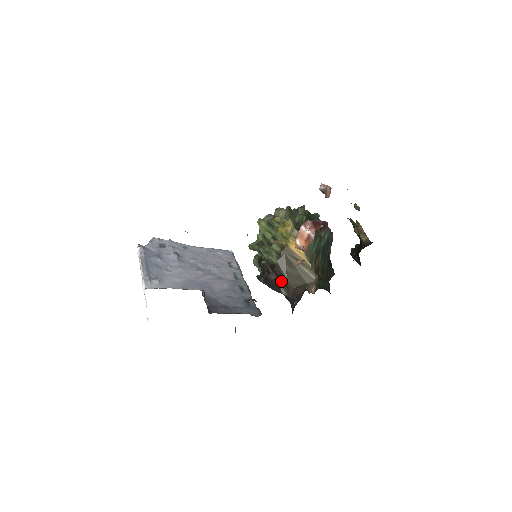
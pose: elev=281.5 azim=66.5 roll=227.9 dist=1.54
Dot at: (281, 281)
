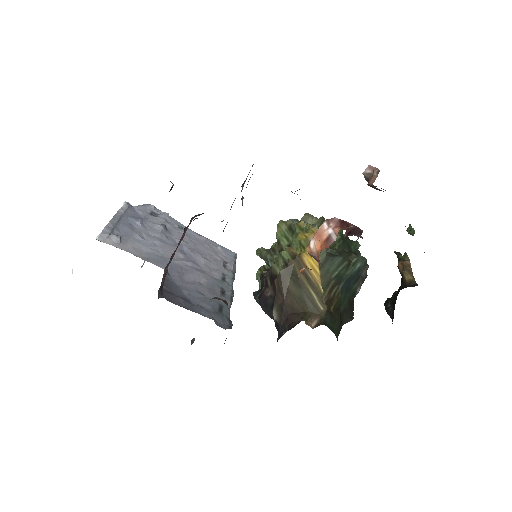
Dot at: (277, 299)
